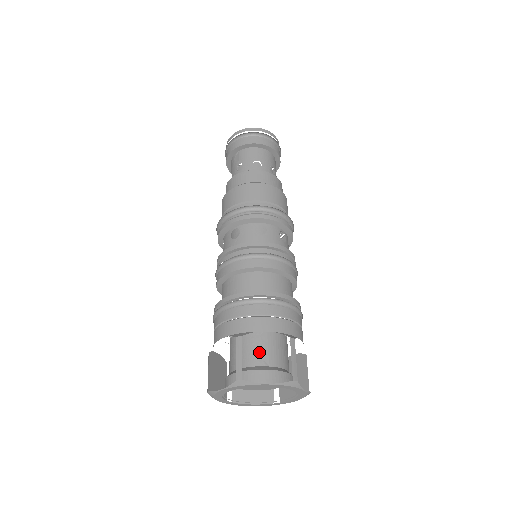
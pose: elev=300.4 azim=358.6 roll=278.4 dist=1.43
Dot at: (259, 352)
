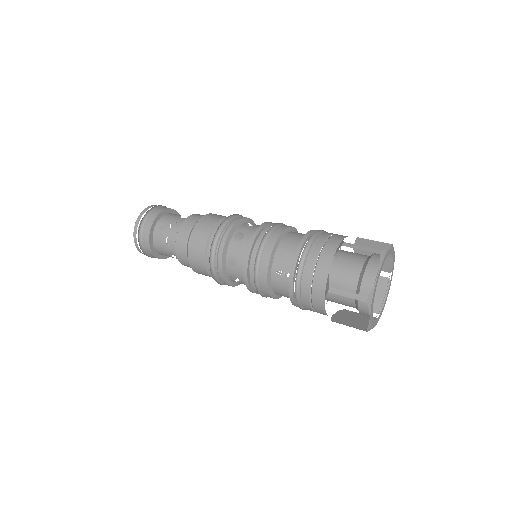
Dot at: (355, 255)
